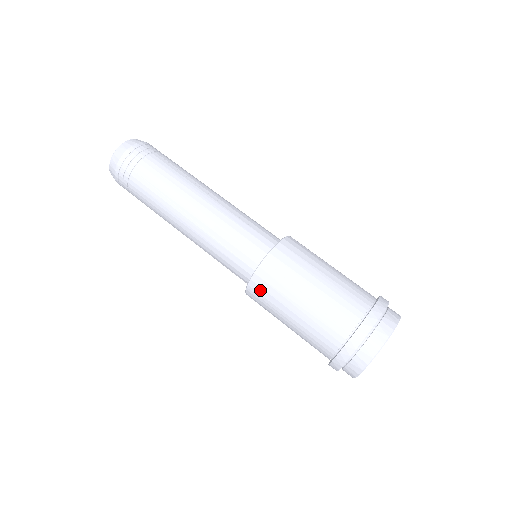
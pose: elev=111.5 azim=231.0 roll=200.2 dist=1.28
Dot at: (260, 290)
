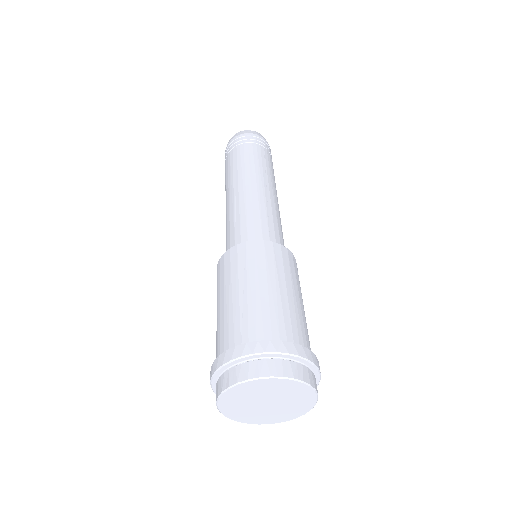
Dot at: (222, 266)
